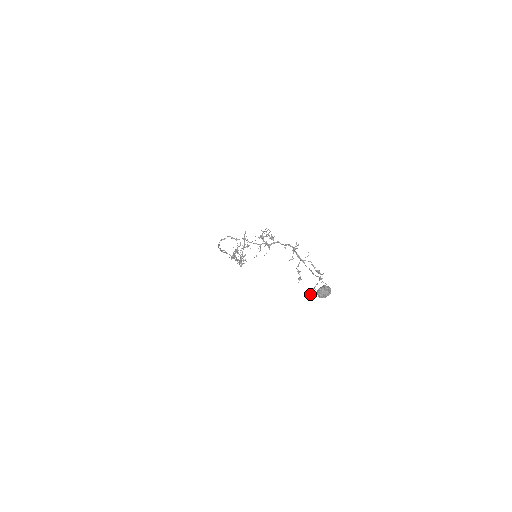
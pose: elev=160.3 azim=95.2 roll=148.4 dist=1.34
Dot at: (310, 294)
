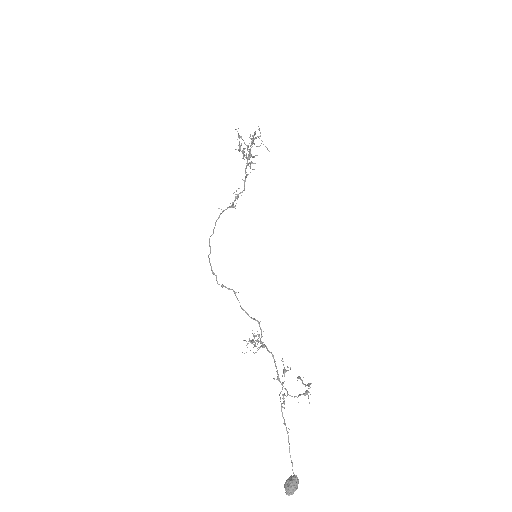
Dot at: (298, 377)
